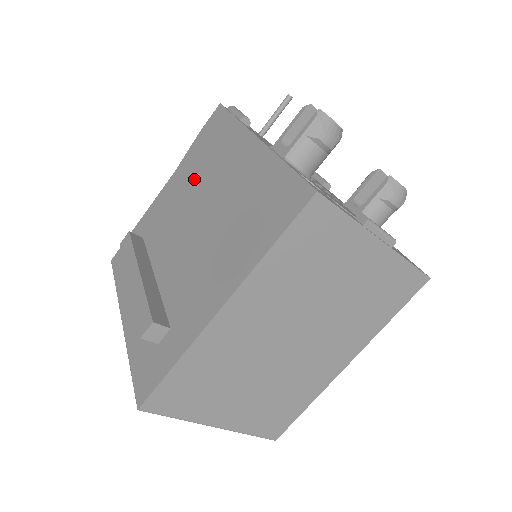
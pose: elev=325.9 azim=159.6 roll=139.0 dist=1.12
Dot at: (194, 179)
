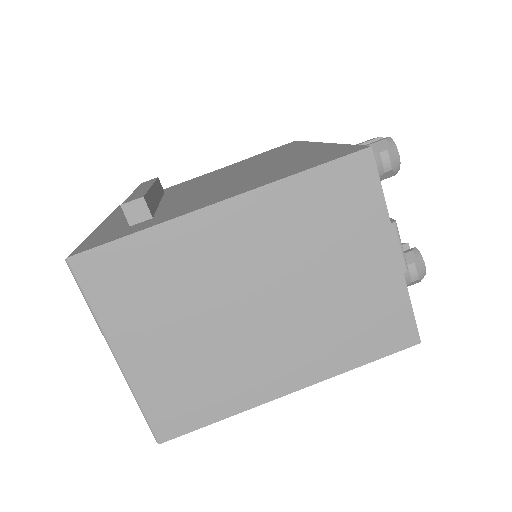
Dot at: (244, 165)
